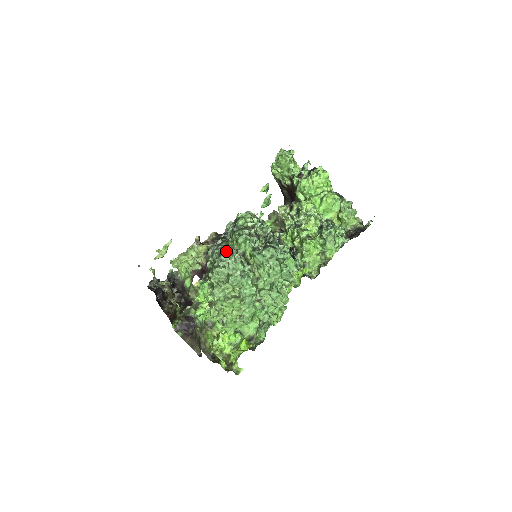
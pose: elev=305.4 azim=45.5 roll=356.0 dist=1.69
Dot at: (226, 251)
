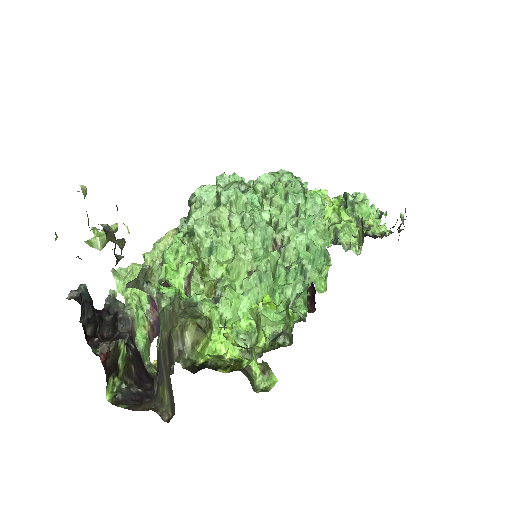
Dot at: occluded
